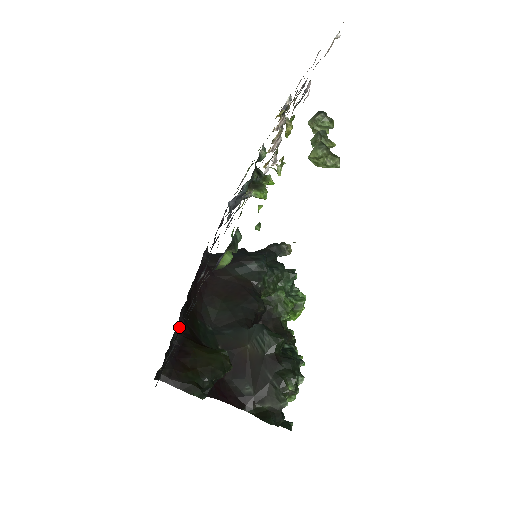
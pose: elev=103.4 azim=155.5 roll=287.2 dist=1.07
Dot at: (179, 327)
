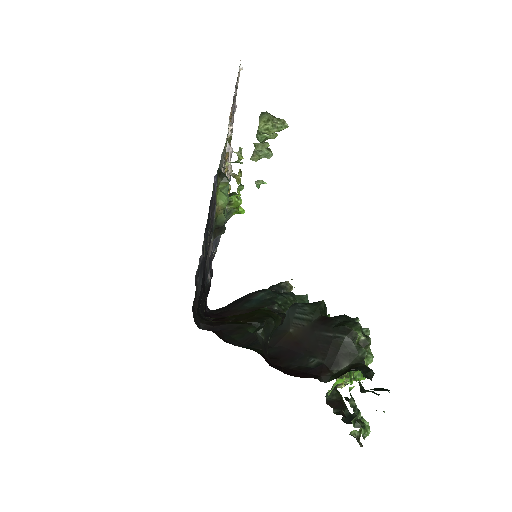
Dot at: occluded
